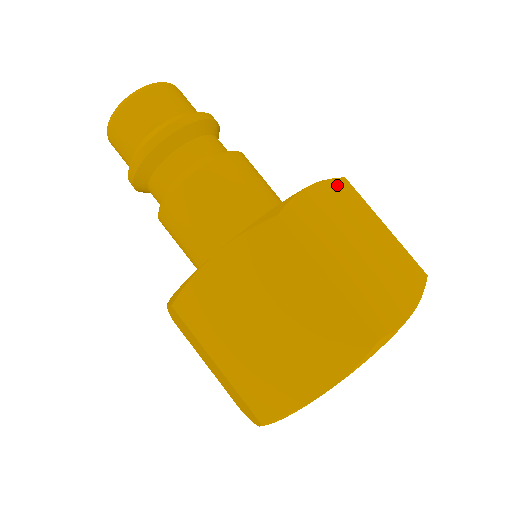
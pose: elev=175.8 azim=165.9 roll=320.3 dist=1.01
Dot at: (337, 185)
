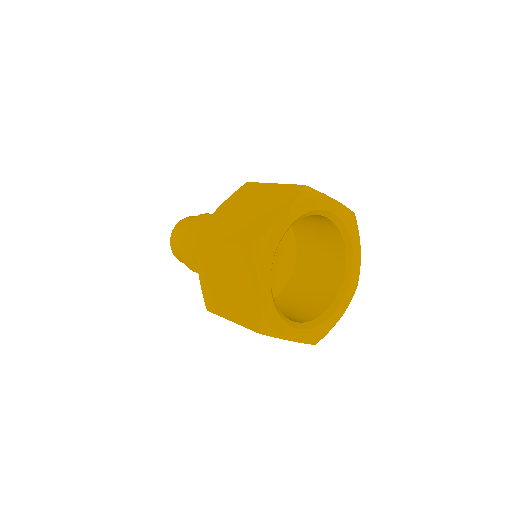
Dot at: occluded
